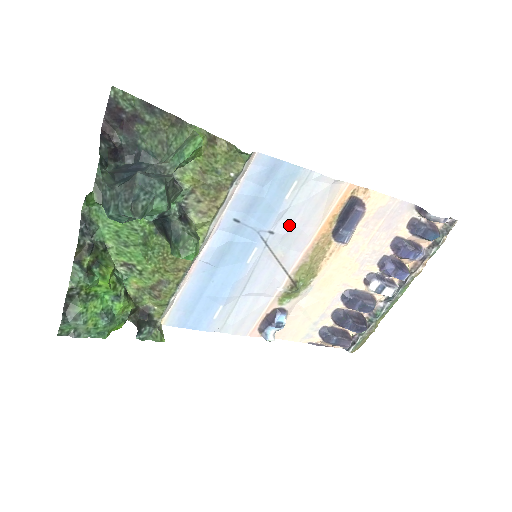
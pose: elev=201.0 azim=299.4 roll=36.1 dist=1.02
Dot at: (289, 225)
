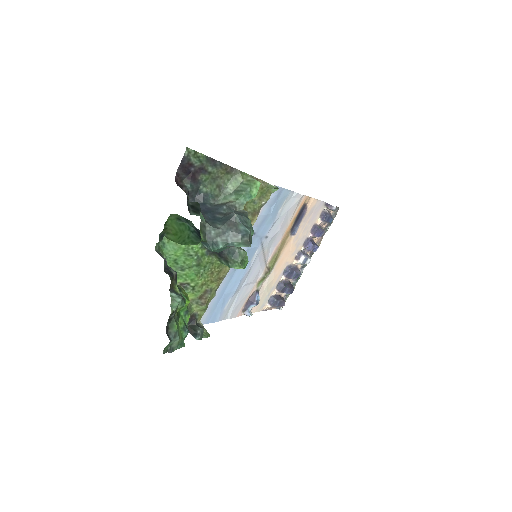
Dot at: (276, 230)
